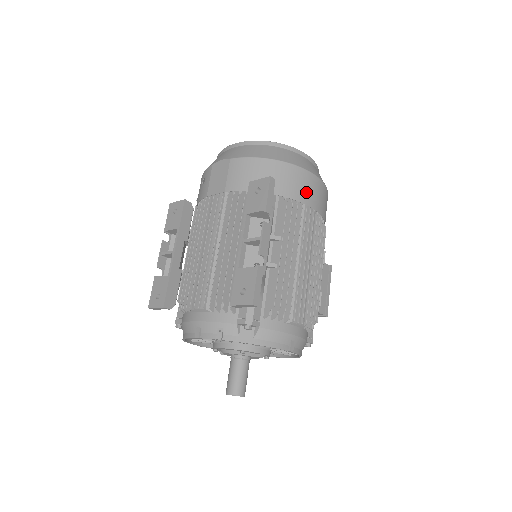
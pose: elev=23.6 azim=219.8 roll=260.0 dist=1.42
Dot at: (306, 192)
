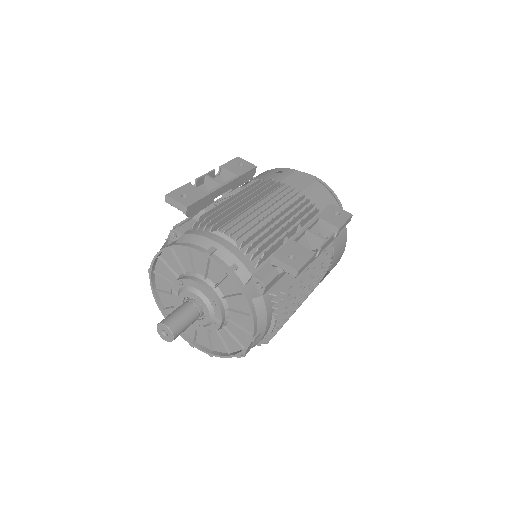
Dot at: (338, 252)
